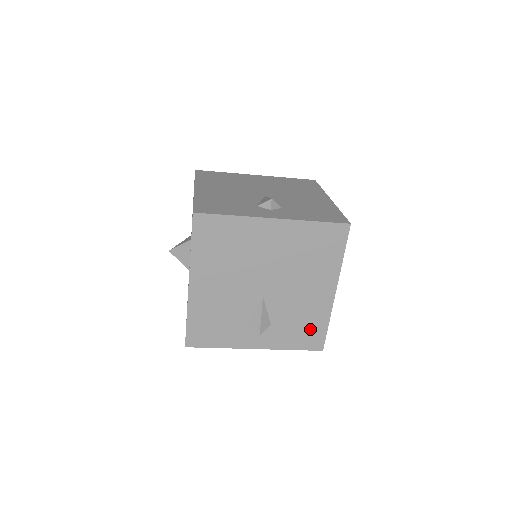
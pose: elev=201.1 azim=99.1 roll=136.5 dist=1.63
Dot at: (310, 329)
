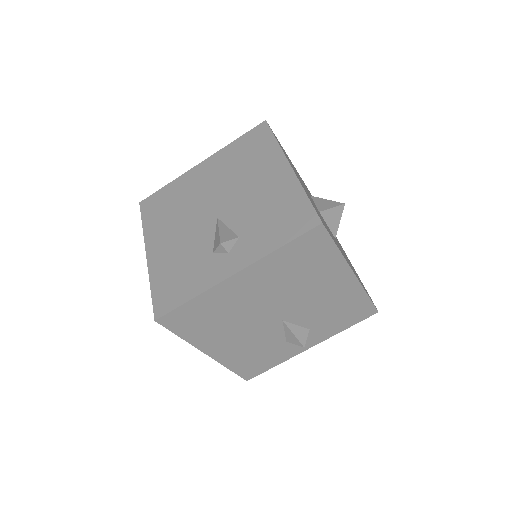
Dot at: (287, 212)
